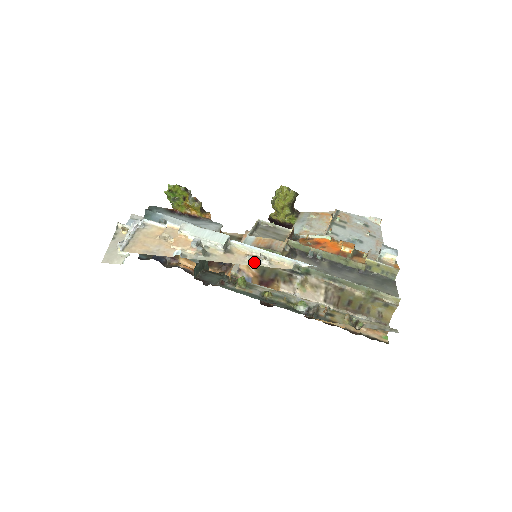
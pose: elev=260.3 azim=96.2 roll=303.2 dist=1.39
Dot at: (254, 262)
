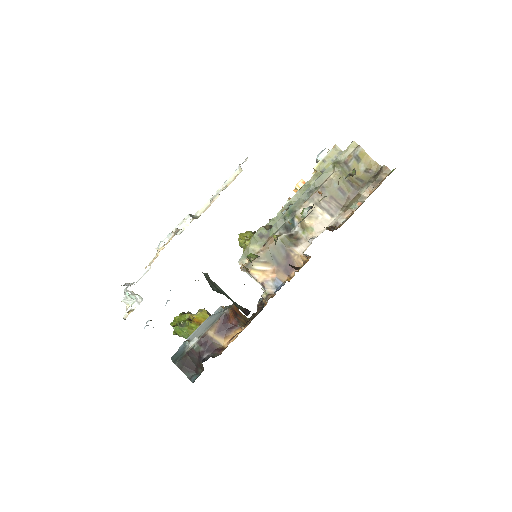
Dot at: occluded
